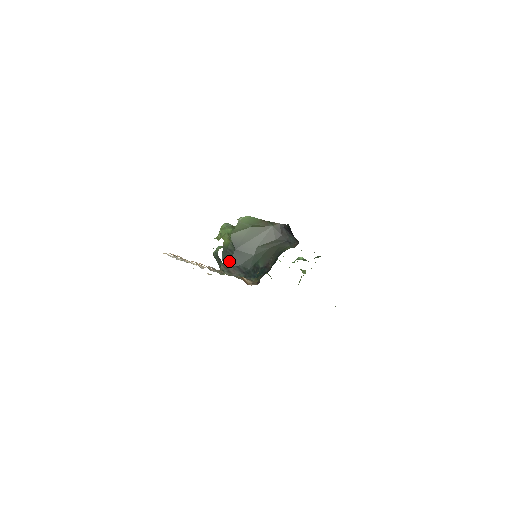
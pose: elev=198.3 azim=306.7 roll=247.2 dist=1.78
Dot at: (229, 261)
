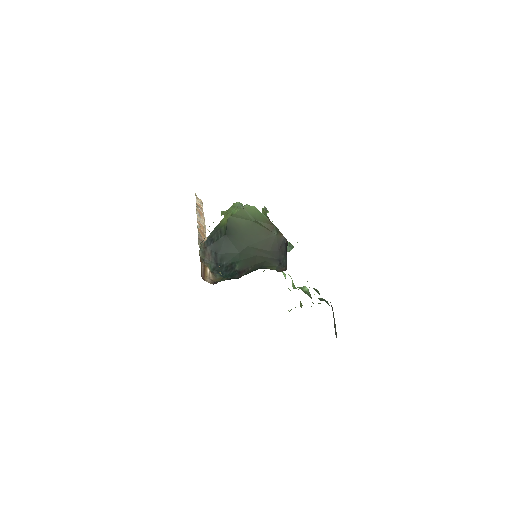
Dot at: (212, 242)
